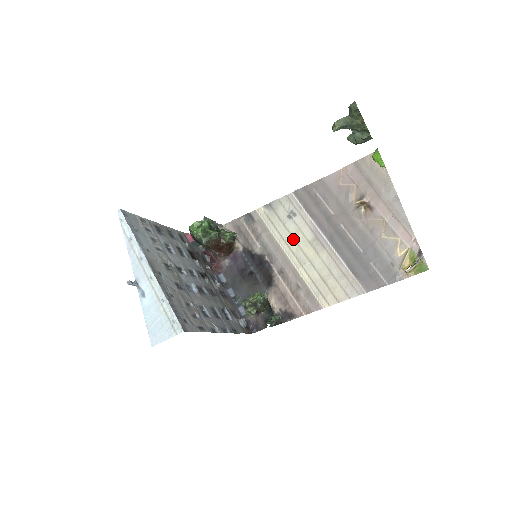
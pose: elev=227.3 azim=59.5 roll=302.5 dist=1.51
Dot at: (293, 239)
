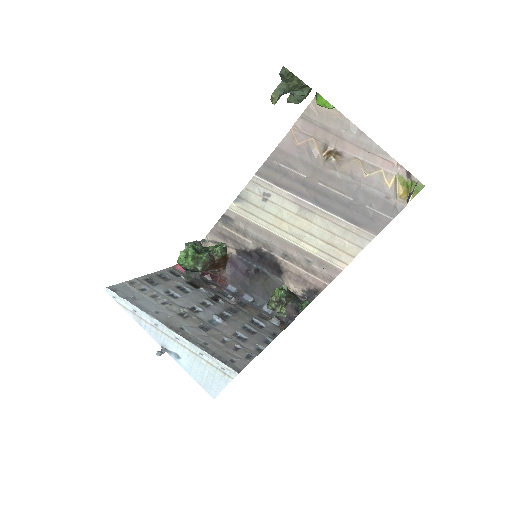
Dot at: (280, 219)
